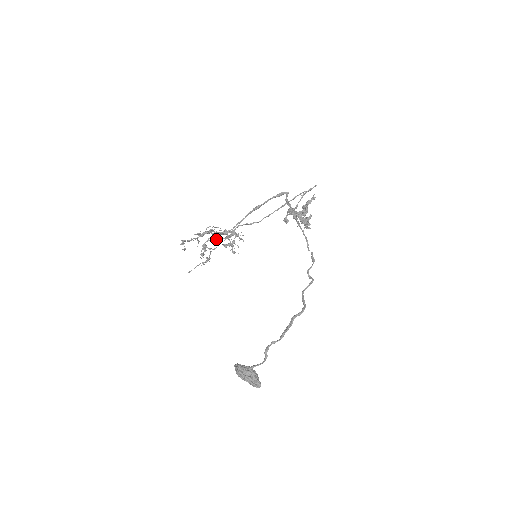
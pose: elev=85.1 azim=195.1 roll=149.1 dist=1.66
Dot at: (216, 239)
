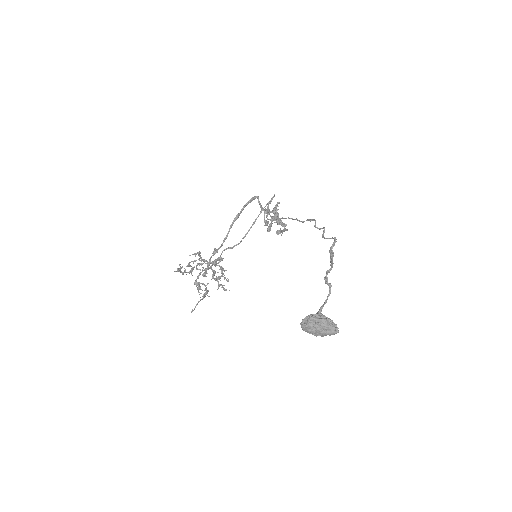
Dot at: (205, 273)
